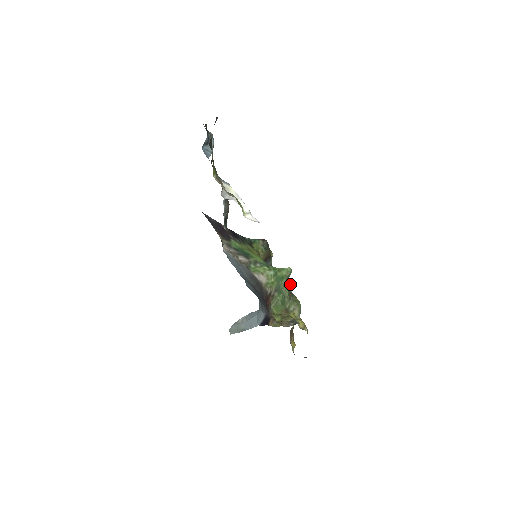
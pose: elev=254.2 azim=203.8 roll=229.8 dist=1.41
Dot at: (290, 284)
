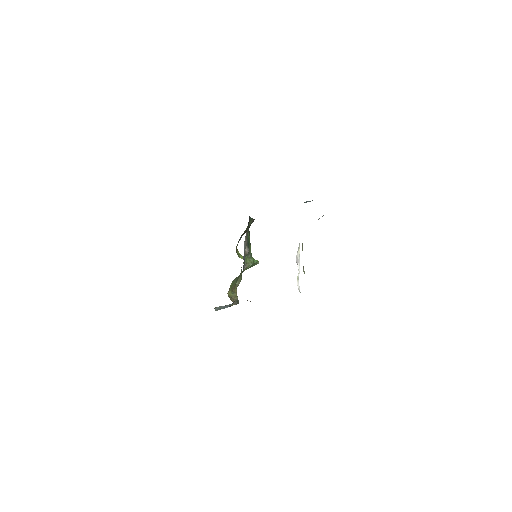
Dot at: occluded
